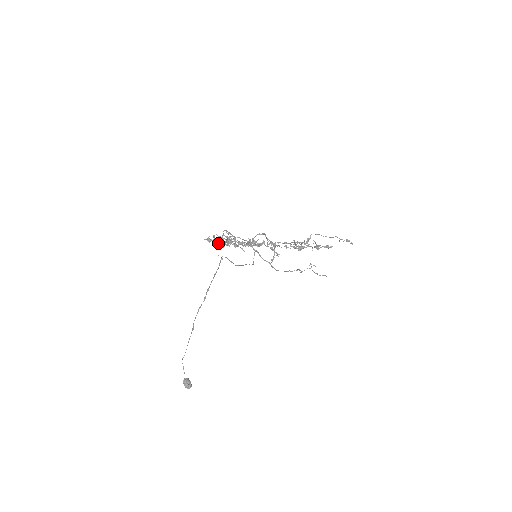
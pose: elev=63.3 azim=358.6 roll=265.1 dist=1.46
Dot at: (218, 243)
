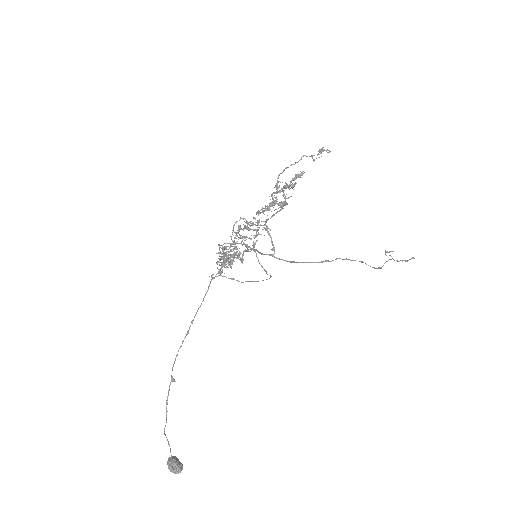
Dot at: occluded
